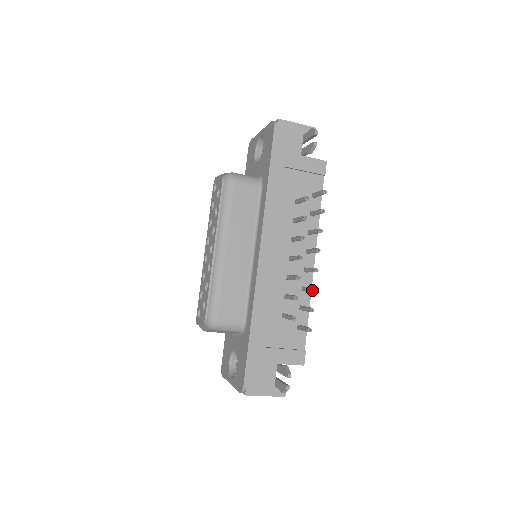
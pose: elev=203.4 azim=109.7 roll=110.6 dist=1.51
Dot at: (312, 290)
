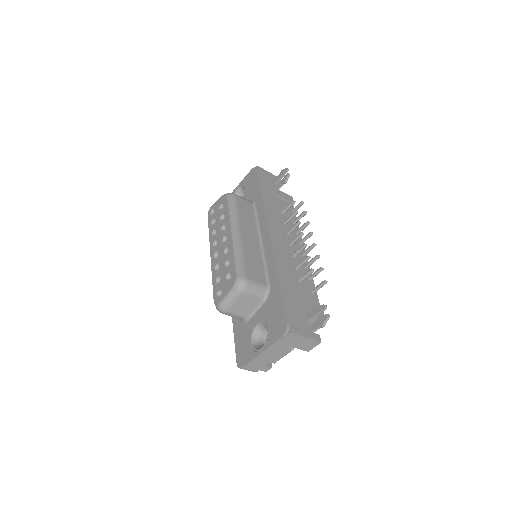
Dot at: (317, 255)
